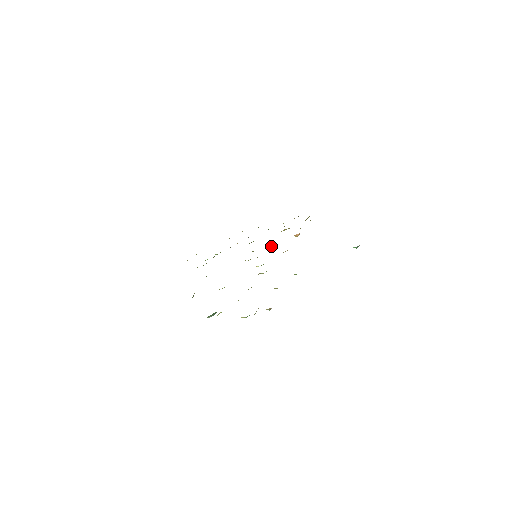
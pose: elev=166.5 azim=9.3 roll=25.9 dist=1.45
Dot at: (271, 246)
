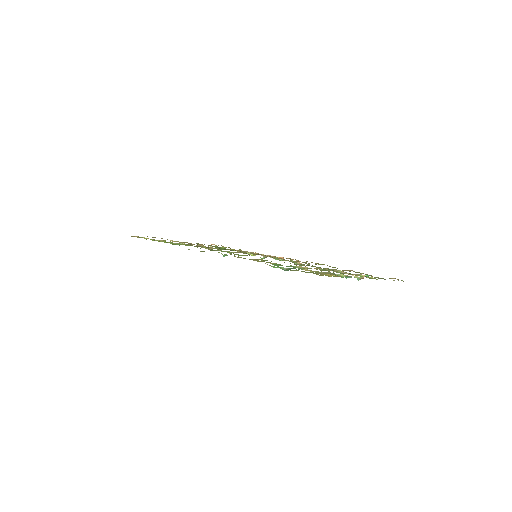
Dot at: occluded
